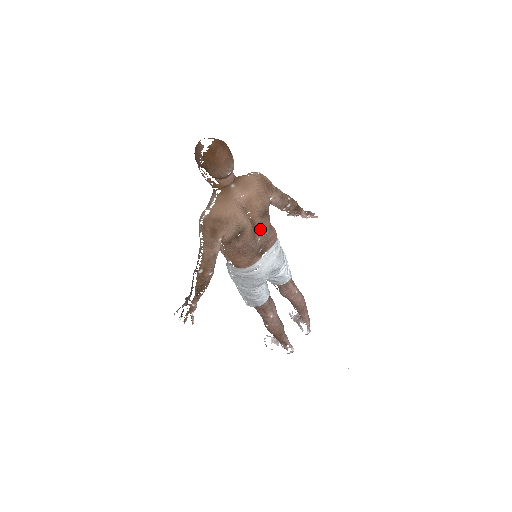
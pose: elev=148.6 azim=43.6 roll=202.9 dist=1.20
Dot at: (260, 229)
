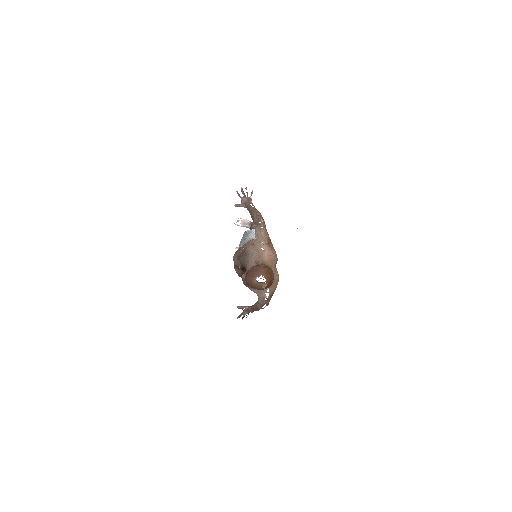
Dot at: occluded
